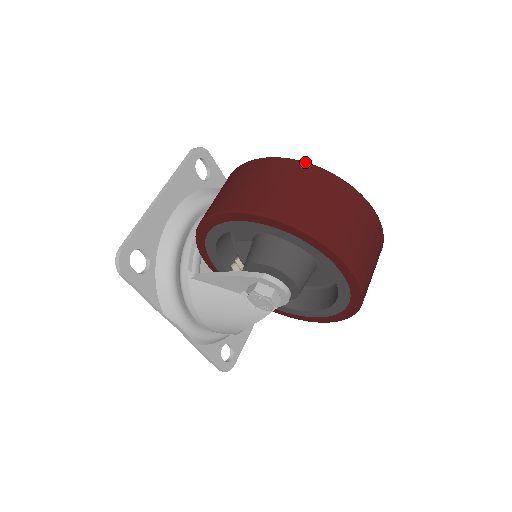
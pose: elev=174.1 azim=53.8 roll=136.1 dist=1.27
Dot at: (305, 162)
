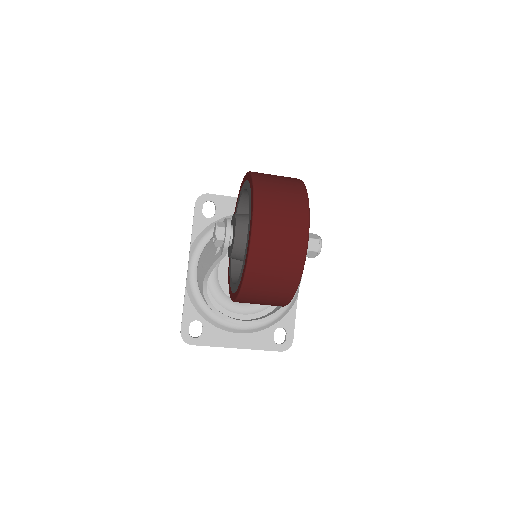
Dot at: (302, 181)
